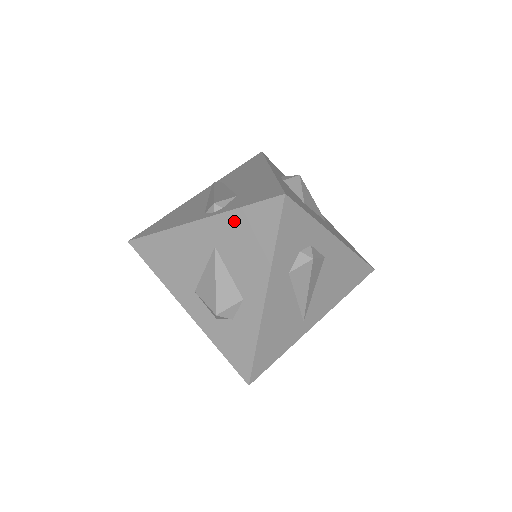
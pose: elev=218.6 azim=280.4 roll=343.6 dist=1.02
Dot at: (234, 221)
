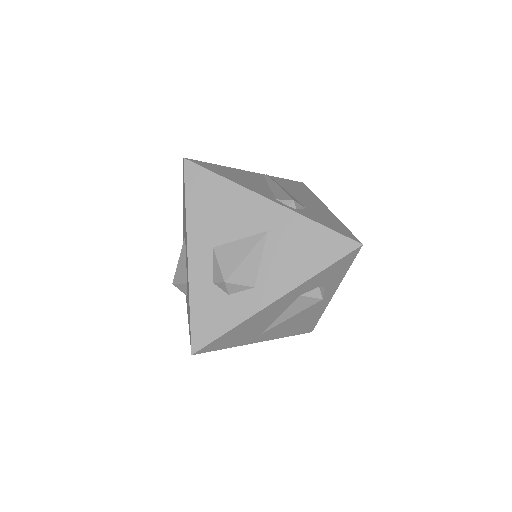
Dot at: (304, 227)
